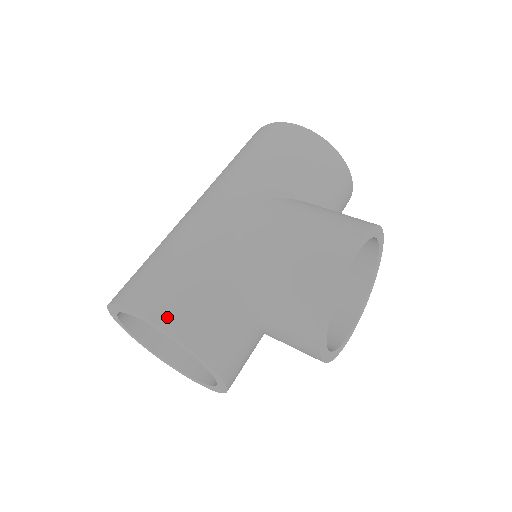
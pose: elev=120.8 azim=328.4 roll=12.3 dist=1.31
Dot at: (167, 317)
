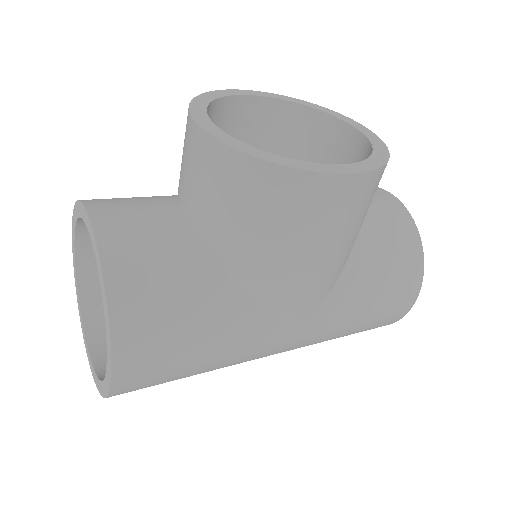
Dot at: occluded
